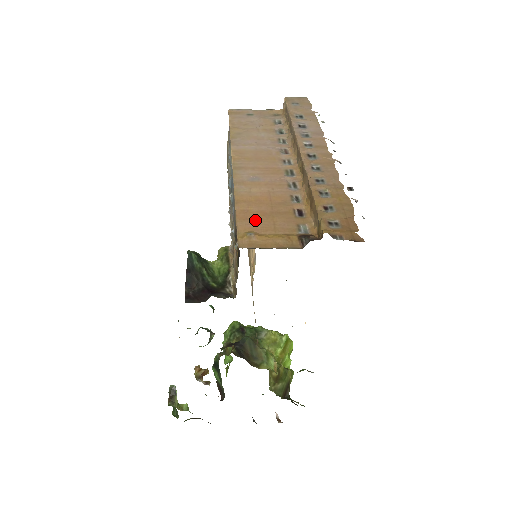
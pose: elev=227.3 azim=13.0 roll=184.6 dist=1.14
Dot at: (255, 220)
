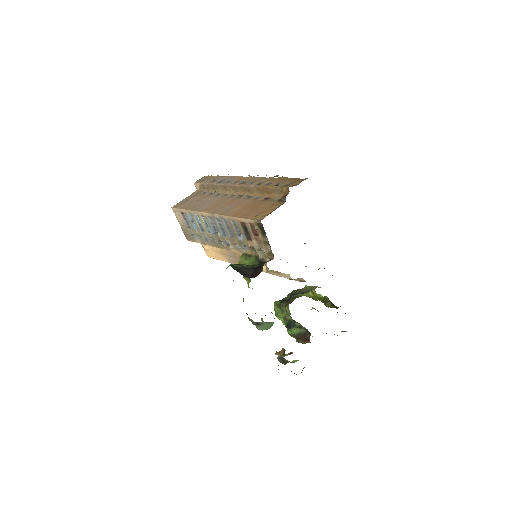
Dot at: (252, 213)
